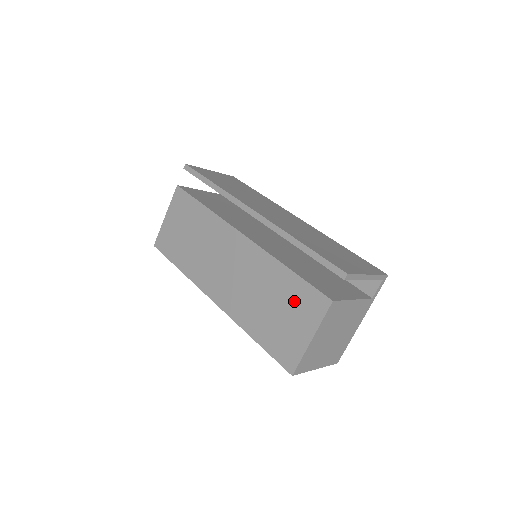
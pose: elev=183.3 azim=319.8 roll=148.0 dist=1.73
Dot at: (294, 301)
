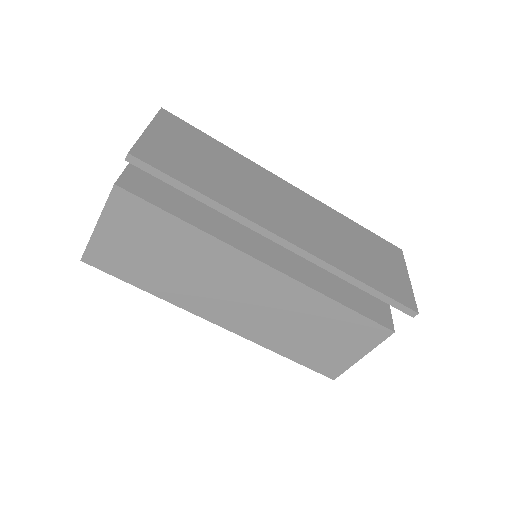
Dot at: (345, 331)
